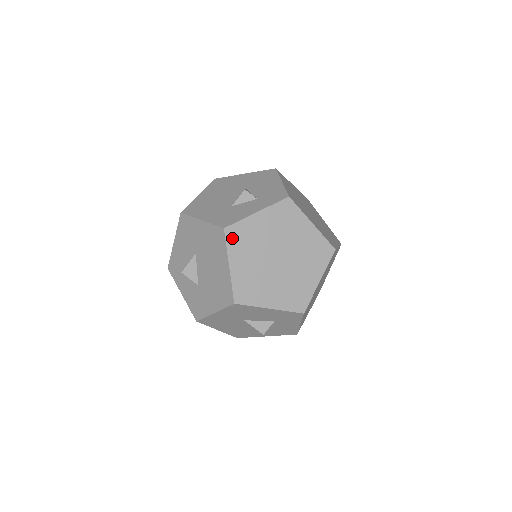
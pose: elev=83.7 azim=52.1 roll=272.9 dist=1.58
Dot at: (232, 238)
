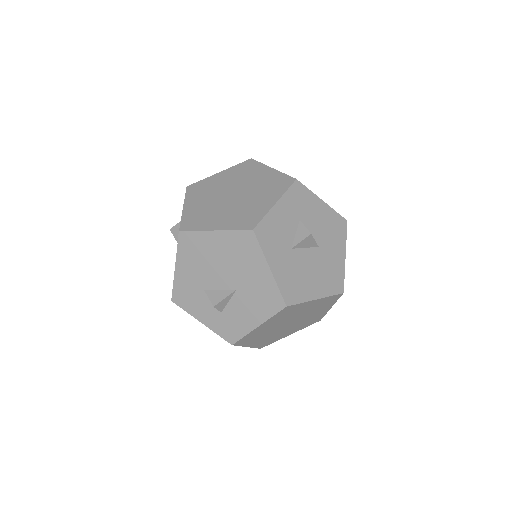
Dot at: occluded
